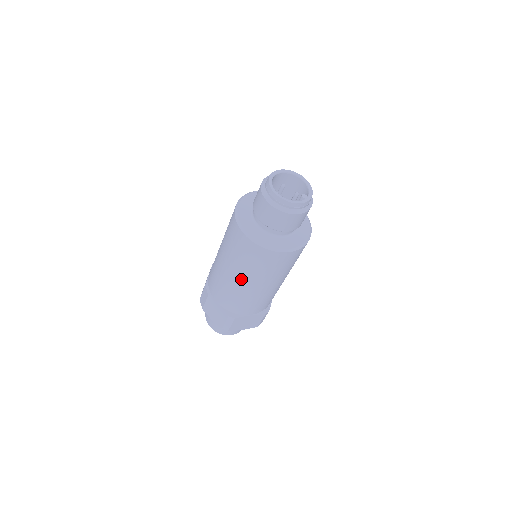
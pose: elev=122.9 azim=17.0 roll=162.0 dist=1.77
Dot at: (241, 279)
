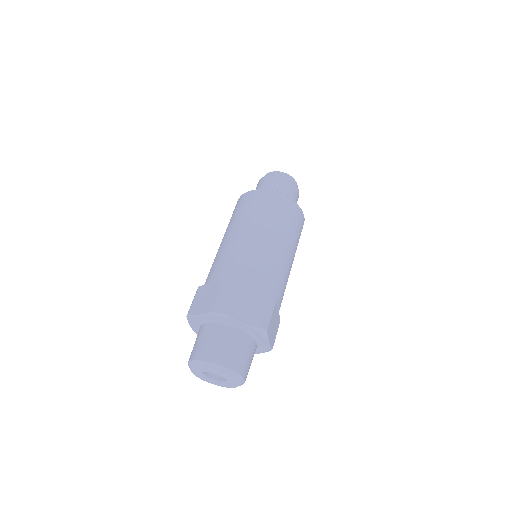
Dot at: (280, 242)
